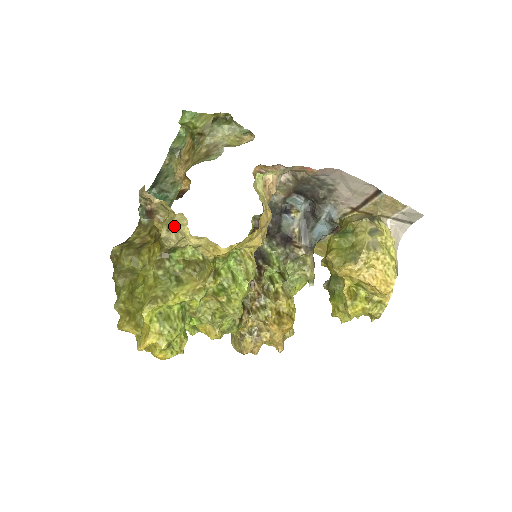
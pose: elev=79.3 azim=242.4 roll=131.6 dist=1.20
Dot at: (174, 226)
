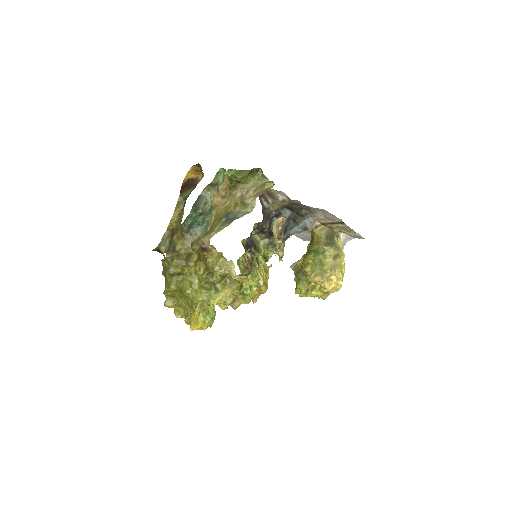
Dot at: (226, 269)
